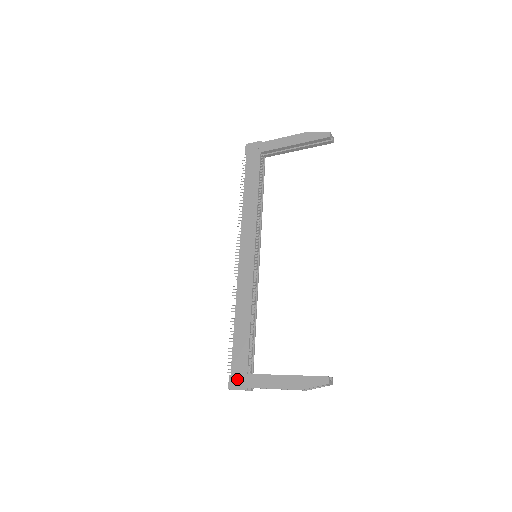
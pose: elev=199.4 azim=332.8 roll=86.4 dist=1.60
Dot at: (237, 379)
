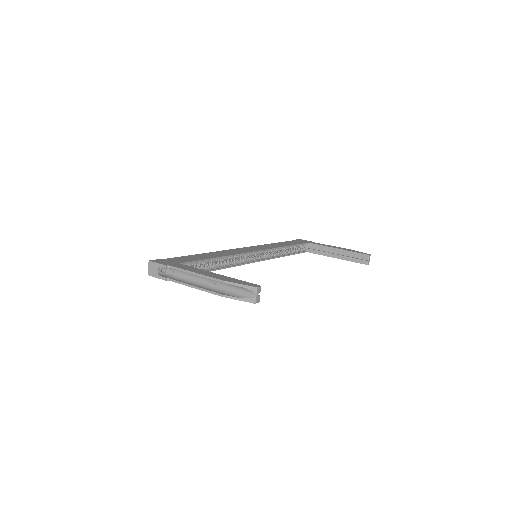
Dot at: (166, 261)
